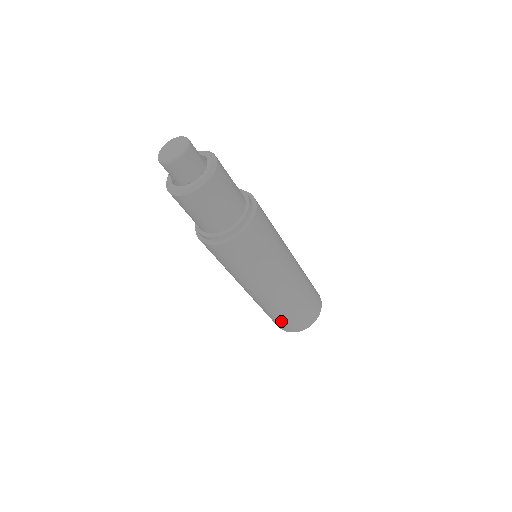
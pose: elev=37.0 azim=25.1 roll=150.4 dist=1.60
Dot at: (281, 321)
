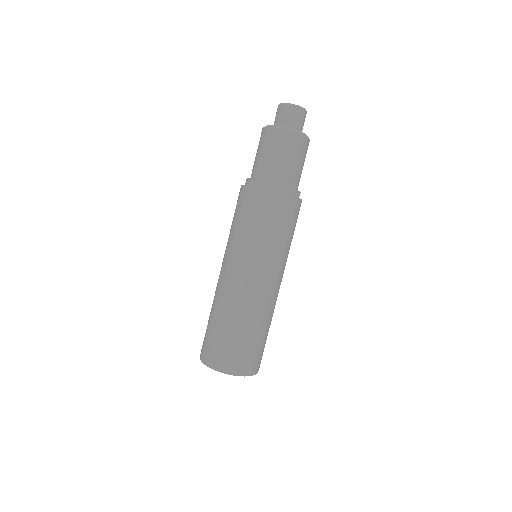
Dot at: (214, 338)
